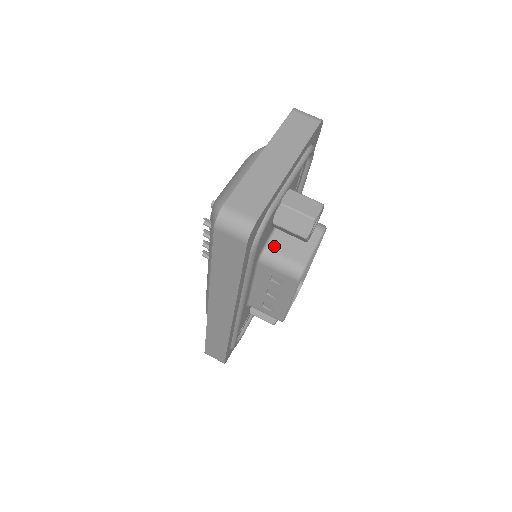
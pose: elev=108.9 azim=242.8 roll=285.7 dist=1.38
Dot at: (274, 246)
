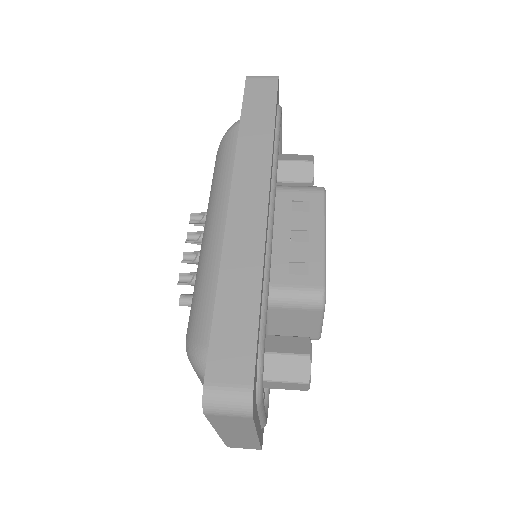
Dot at: occluded
